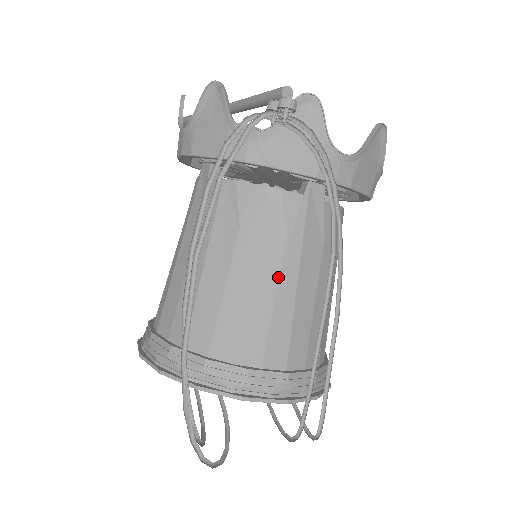
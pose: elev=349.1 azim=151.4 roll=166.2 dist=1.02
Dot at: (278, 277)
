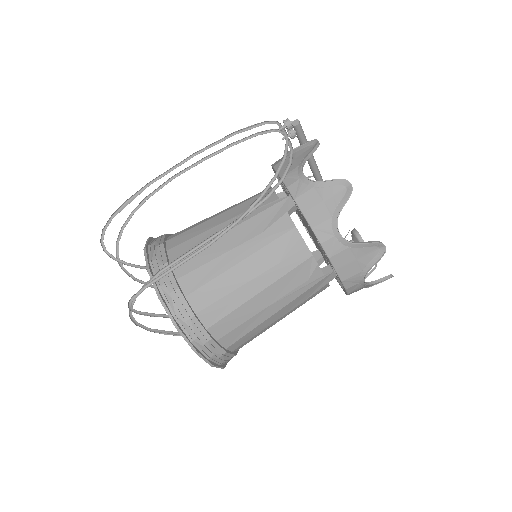
Dot at: (224, 222)
